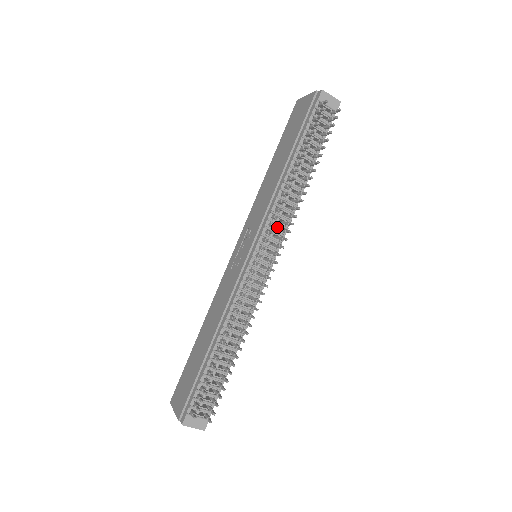
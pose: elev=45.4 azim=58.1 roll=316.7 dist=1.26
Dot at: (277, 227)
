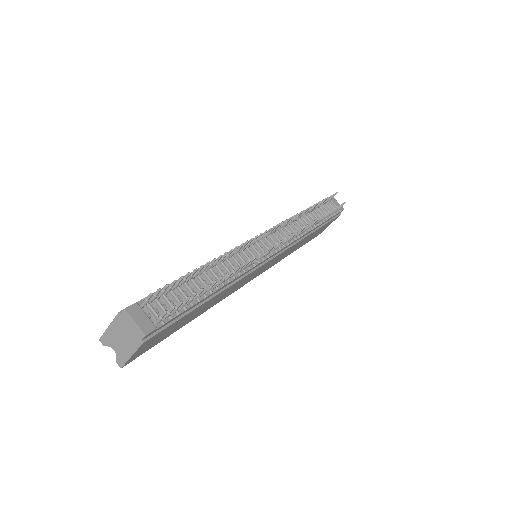
Dot at: occluded
